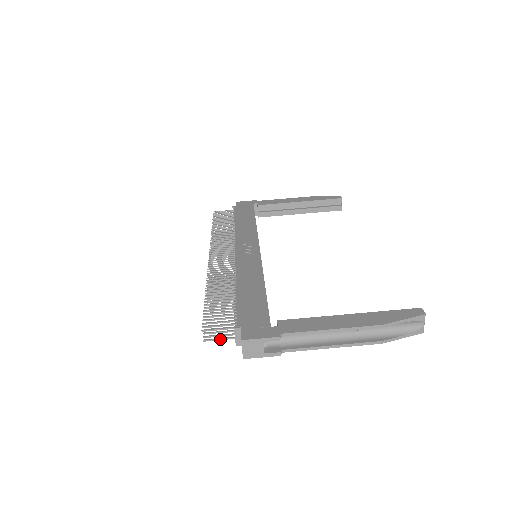
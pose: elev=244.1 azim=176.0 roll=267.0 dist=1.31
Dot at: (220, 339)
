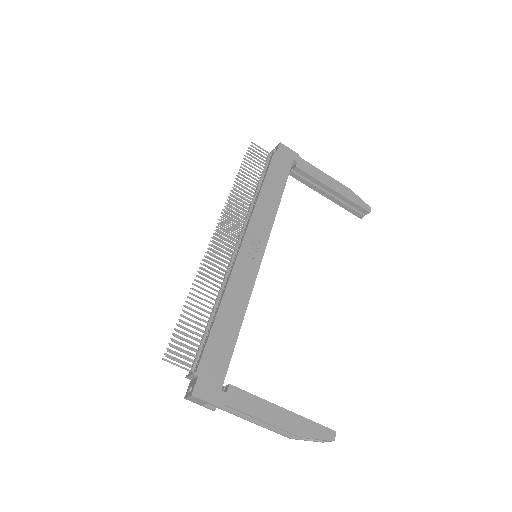
Dot at: (176, 365)
